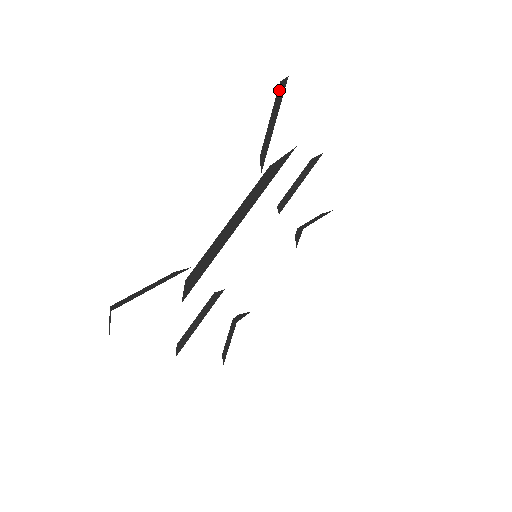
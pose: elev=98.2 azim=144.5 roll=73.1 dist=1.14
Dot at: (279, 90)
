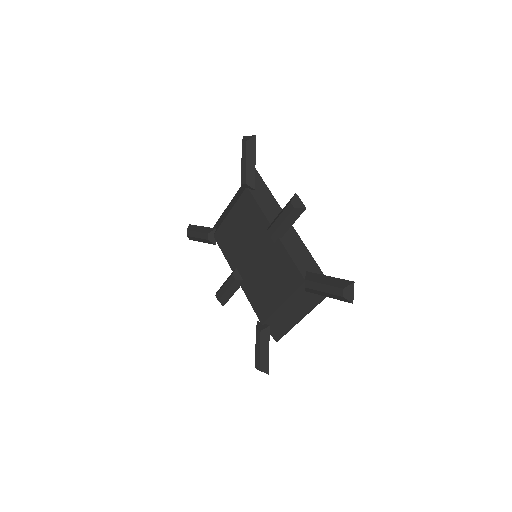
Dot at: (341, 298)
